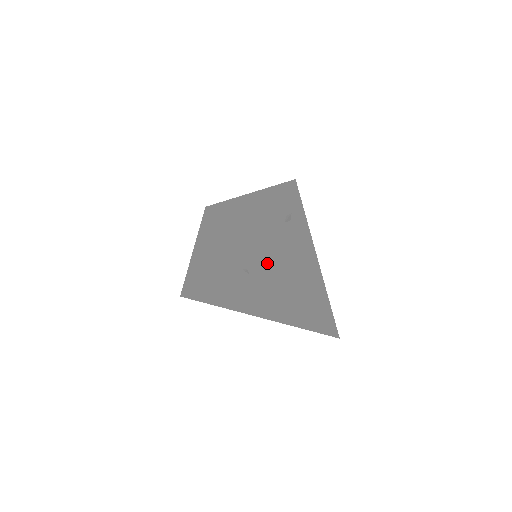
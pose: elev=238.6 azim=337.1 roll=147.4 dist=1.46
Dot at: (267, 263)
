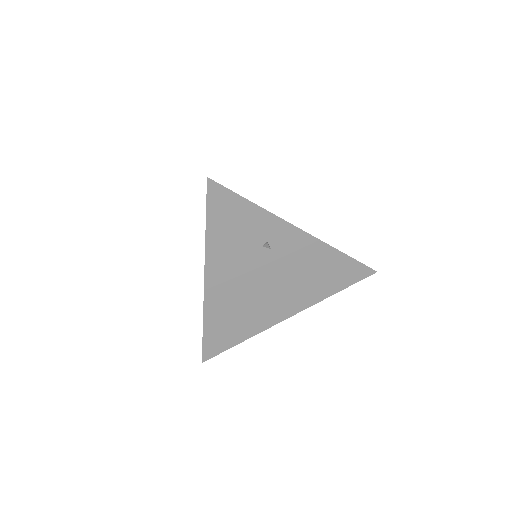
Dot at: (282, 220)
